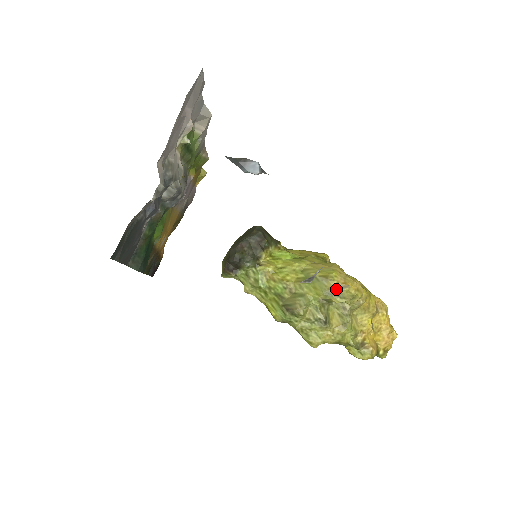
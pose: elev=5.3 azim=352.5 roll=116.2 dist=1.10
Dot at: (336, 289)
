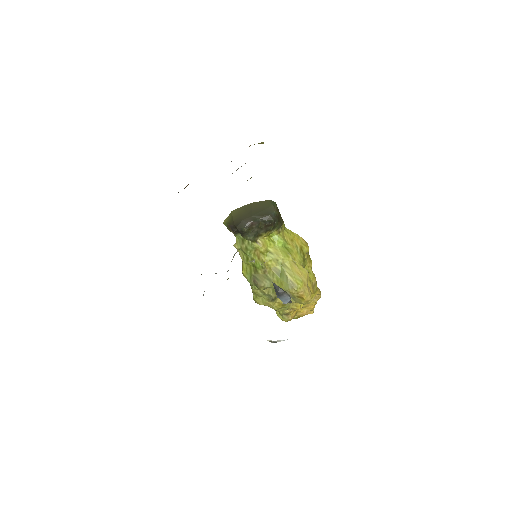
Dot at: (294, 295)
